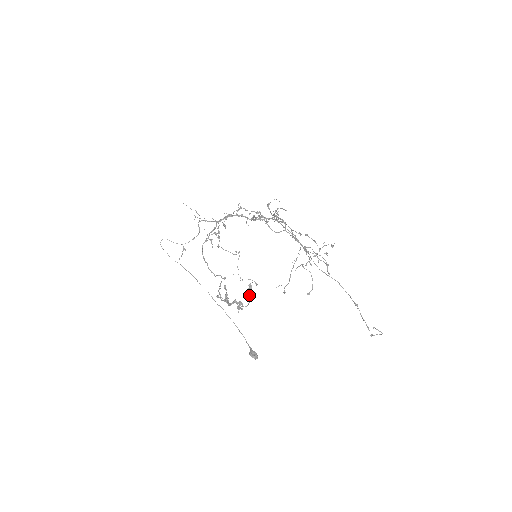
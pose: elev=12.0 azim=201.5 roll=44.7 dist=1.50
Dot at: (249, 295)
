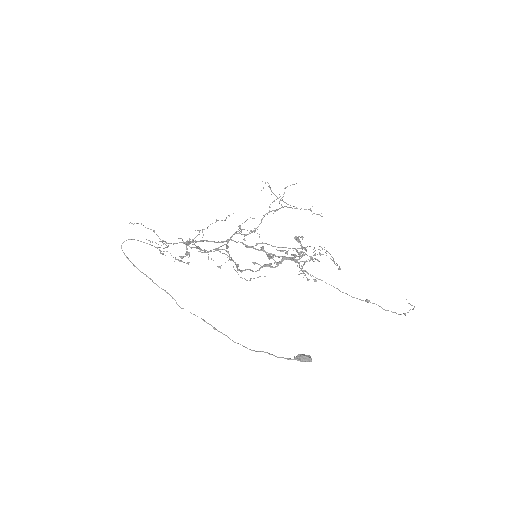
Dot at: occluded
